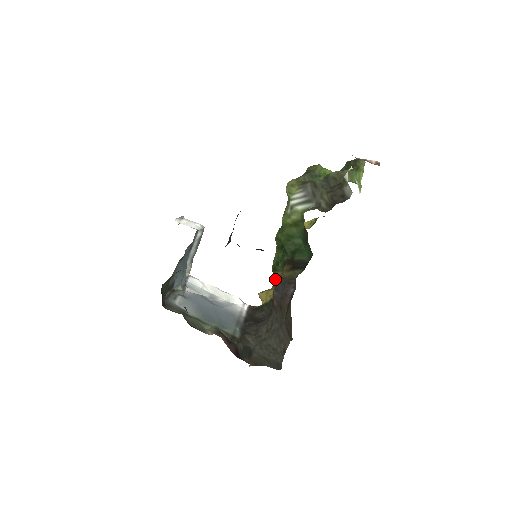
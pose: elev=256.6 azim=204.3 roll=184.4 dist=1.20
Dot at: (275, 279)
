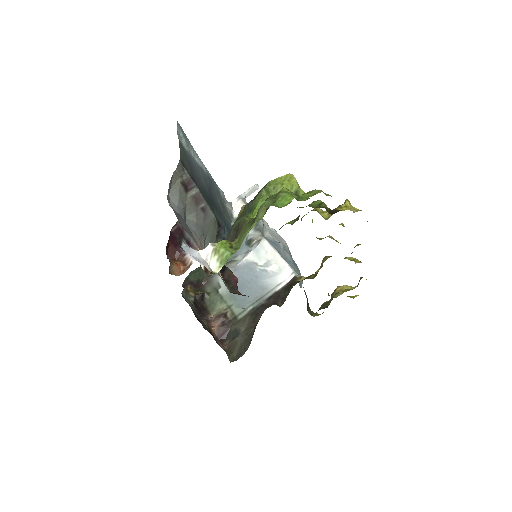
Dot at: occluded
